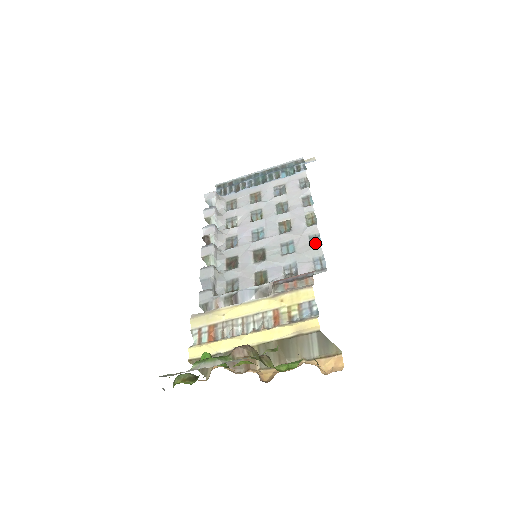
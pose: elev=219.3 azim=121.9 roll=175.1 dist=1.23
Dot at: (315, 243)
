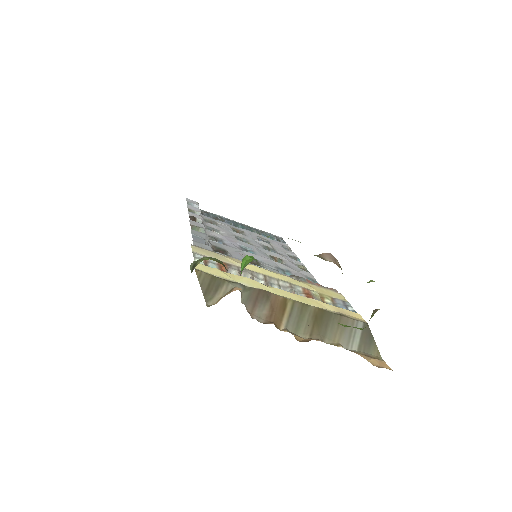
Dot at: occluded
